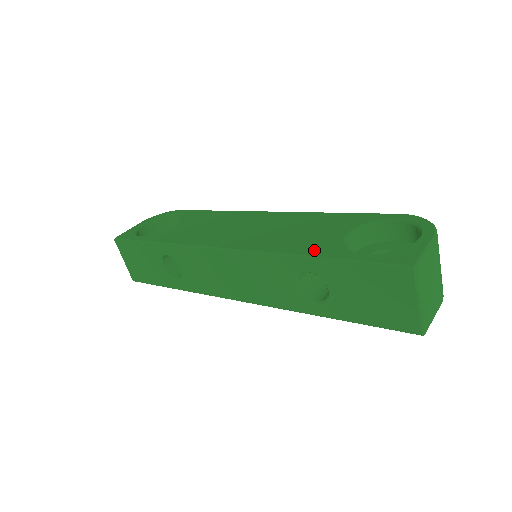
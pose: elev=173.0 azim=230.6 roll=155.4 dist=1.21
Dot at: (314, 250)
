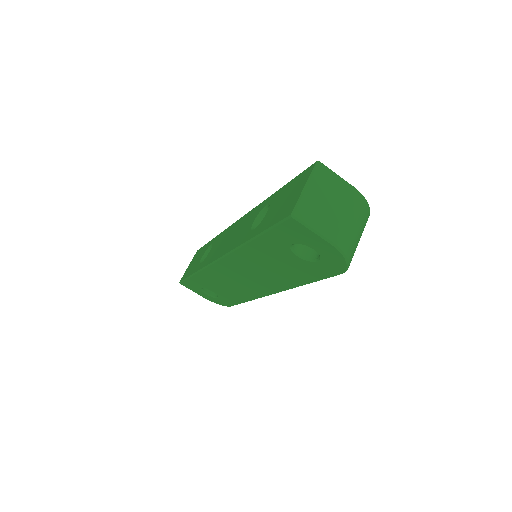
Dot at: occluded
